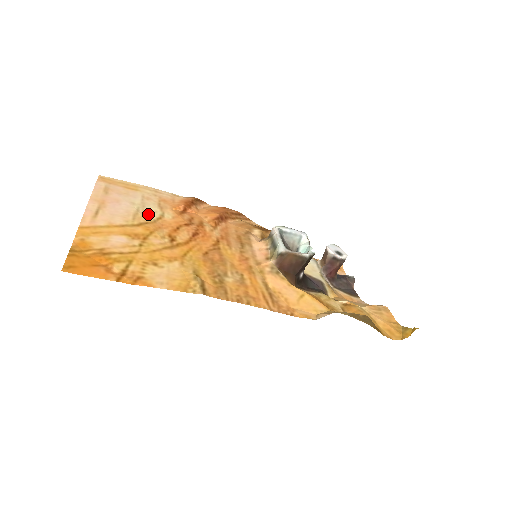
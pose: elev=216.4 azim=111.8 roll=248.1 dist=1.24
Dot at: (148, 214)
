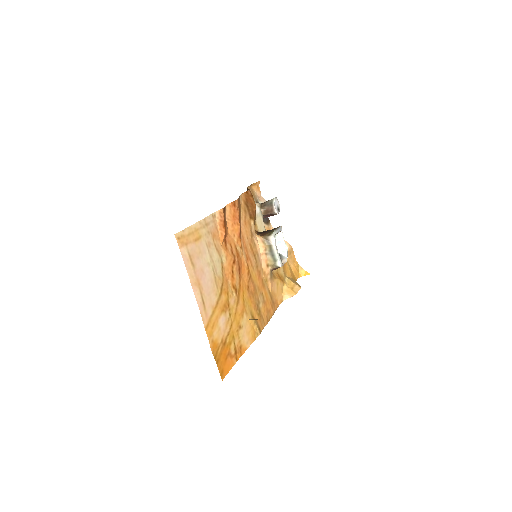
Dot at: (218, 270)
